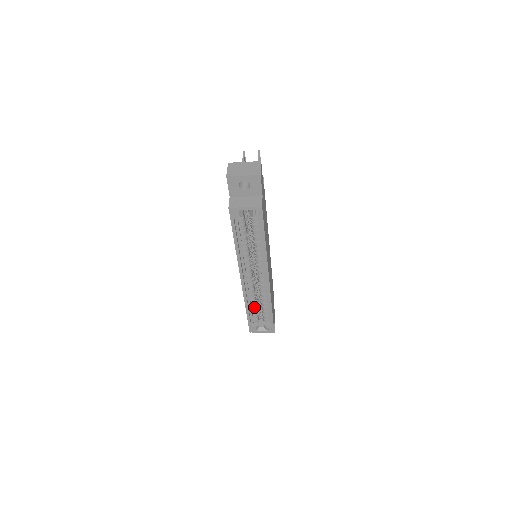
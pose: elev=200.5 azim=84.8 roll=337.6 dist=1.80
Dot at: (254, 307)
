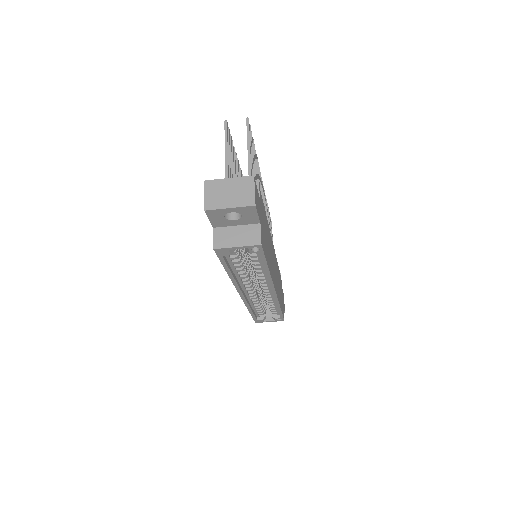
Dot at: (259, 306)
